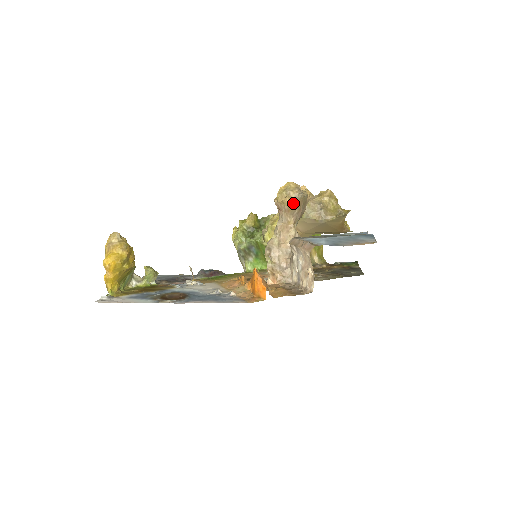
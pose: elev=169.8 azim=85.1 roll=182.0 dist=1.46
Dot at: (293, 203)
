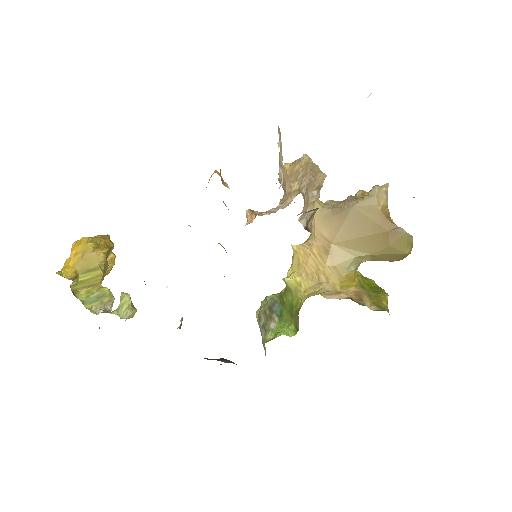
Dot at: (296, 165)
